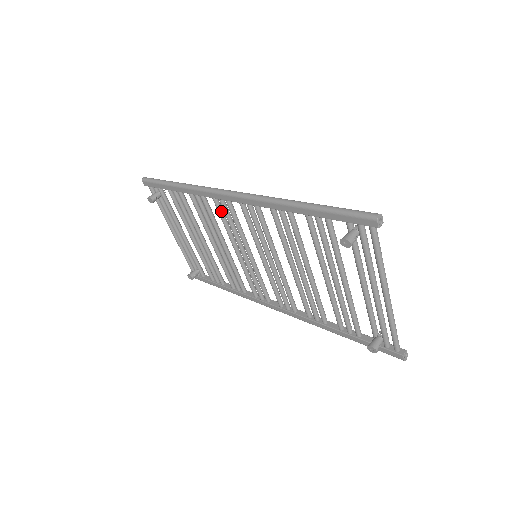
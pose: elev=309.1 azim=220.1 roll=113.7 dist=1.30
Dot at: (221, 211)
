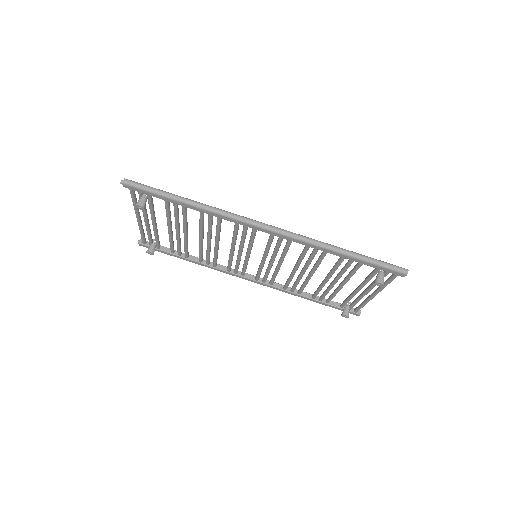
Dot at: (238, 229)
